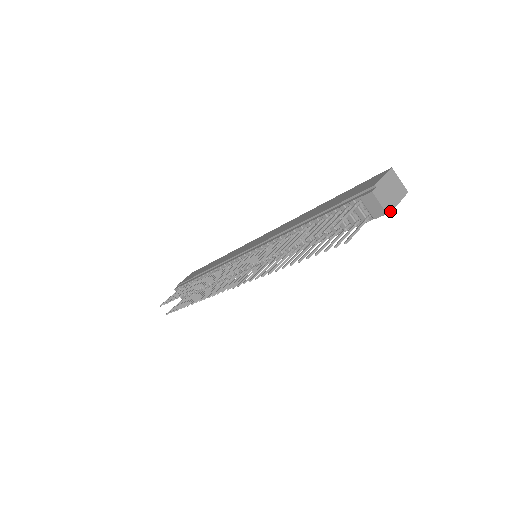
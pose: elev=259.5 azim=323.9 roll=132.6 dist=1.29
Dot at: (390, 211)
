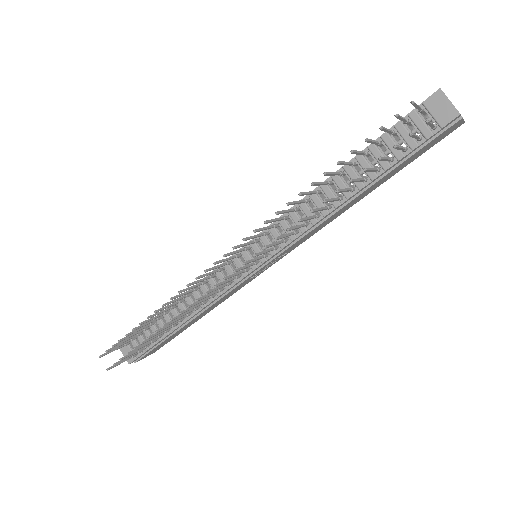
Dot at: (460, 118)
